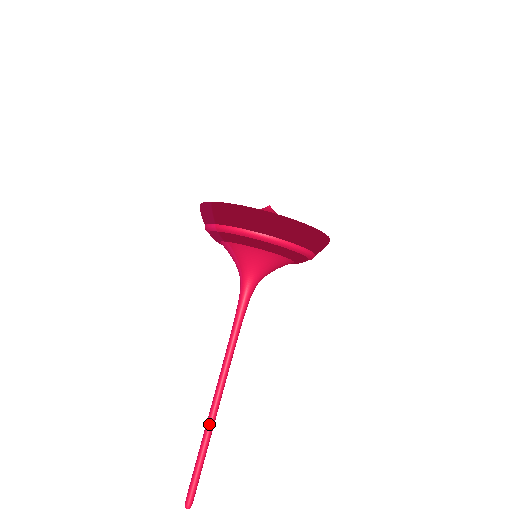
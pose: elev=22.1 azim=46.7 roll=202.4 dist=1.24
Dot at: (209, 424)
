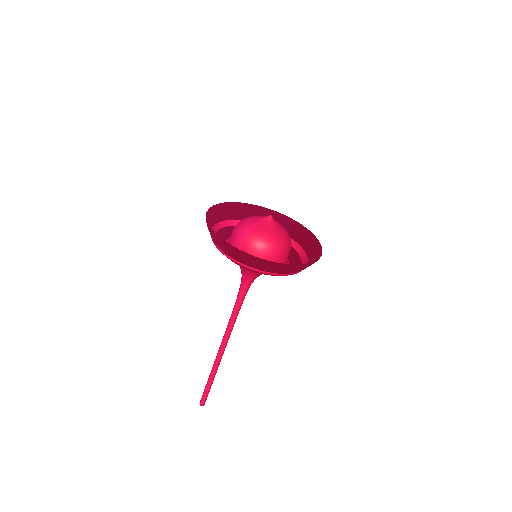
Dot at: (216, 365)
